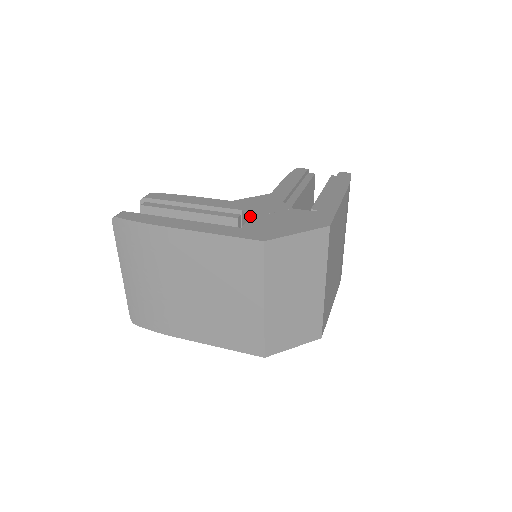
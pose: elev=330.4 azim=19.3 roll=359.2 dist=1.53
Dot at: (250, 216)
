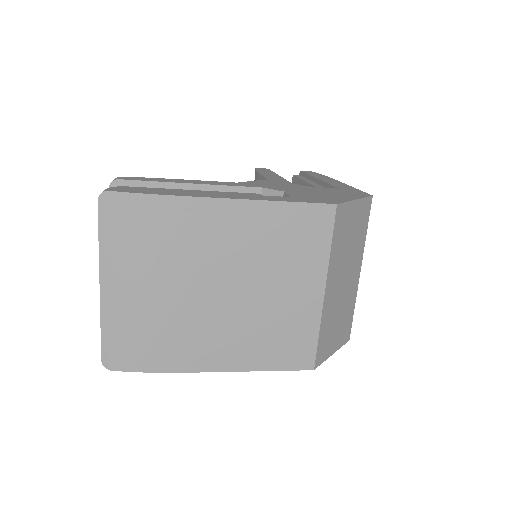
Dot at: (282, 190)
